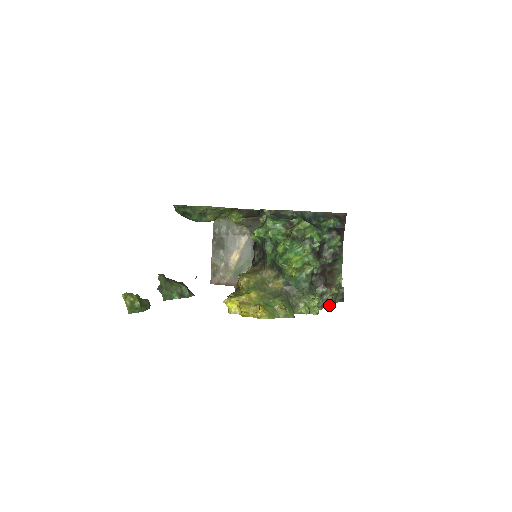
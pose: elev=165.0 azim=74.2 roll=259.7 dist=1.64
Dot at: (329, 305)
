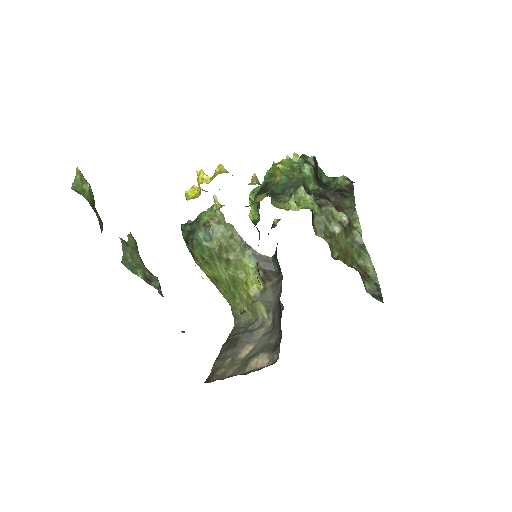
Dot at: (346, 264)
